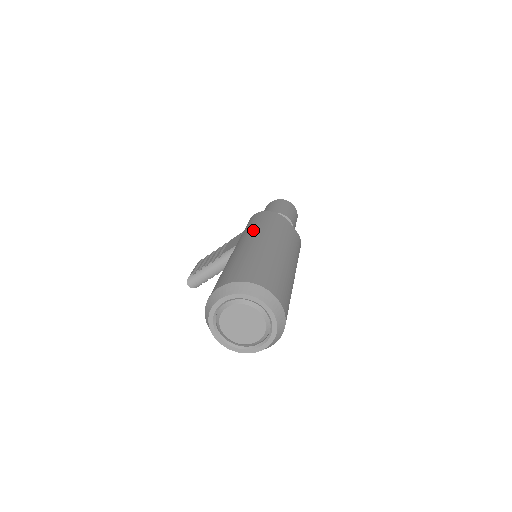
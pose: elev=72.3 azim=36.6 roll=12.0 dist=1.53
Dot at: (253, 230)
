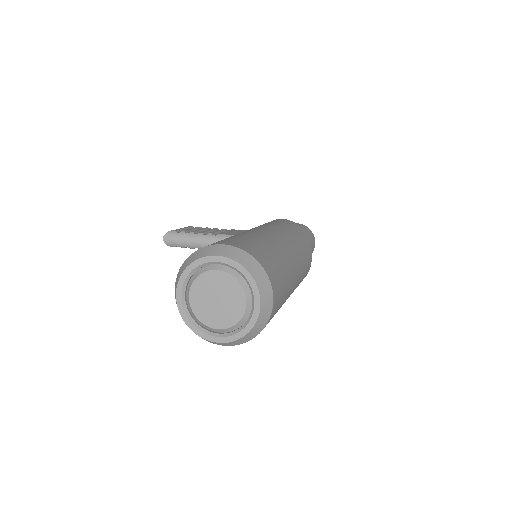
Dot at: (278, 227)
